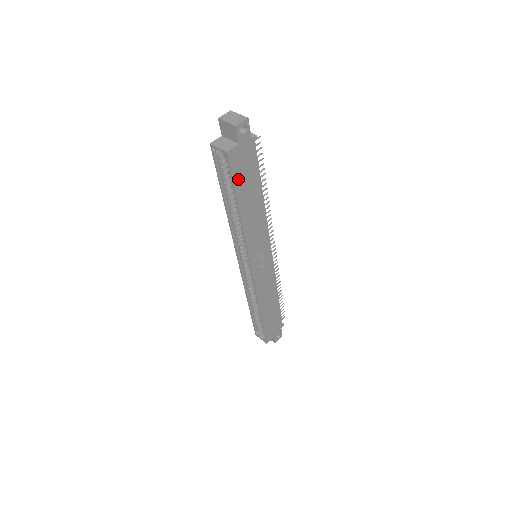
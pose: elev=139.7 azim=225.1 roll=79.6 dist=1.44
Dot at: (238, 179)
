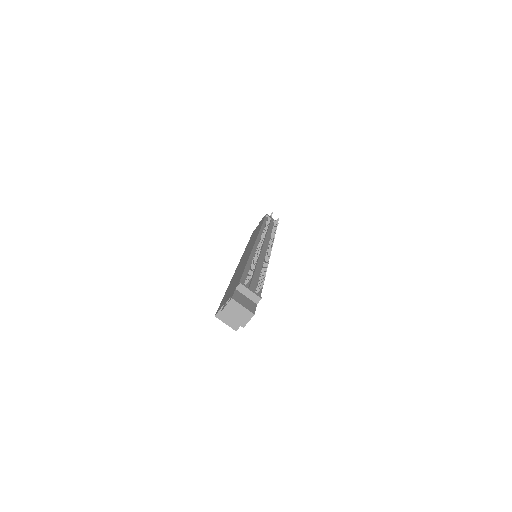
Dot at: occluded
